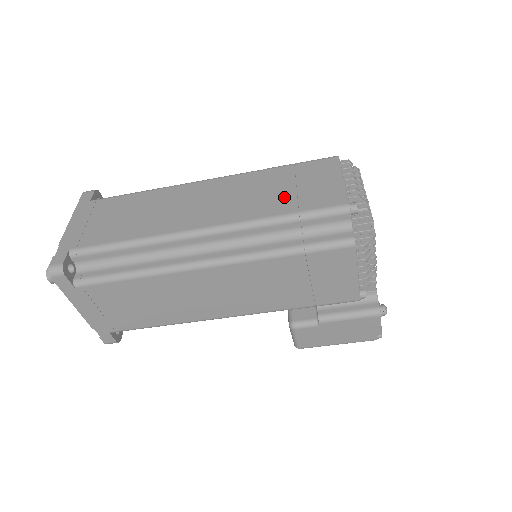
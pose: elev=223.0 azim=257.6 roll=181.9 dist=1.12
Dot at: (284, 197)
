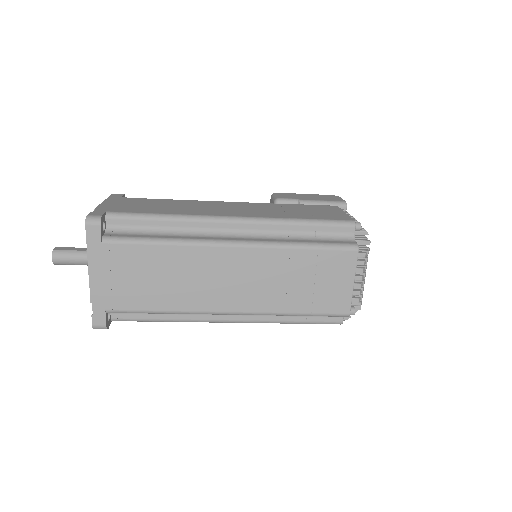
Dot at: (302, 293)
